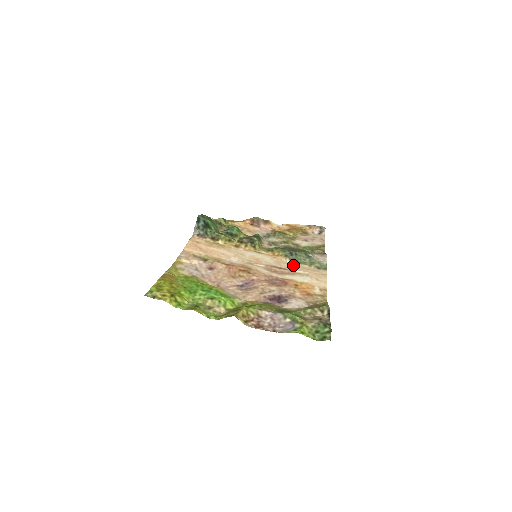
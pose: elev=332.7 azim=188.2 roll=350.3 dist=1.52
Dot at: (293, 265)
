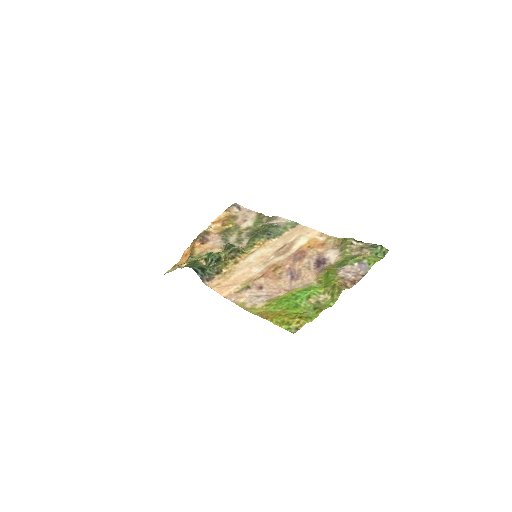
Dot at: (282, 239)
